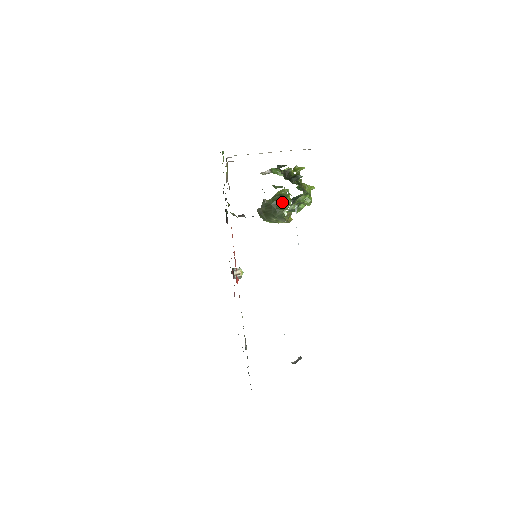
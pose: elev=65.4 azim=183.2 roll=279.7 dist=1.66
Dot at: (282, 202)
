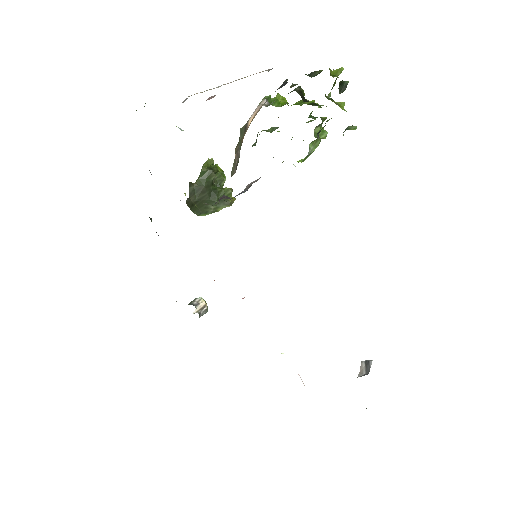
Dot at: (216, 177)
